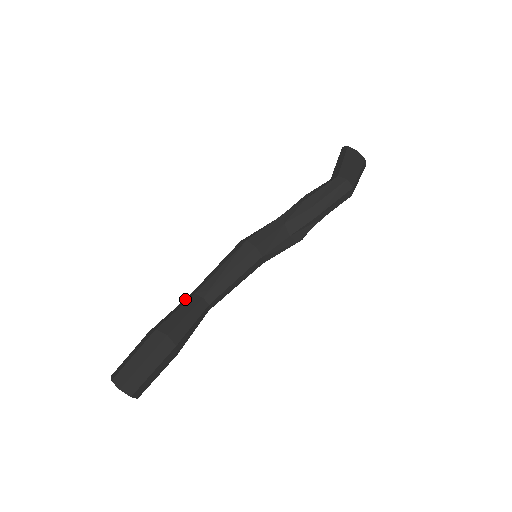
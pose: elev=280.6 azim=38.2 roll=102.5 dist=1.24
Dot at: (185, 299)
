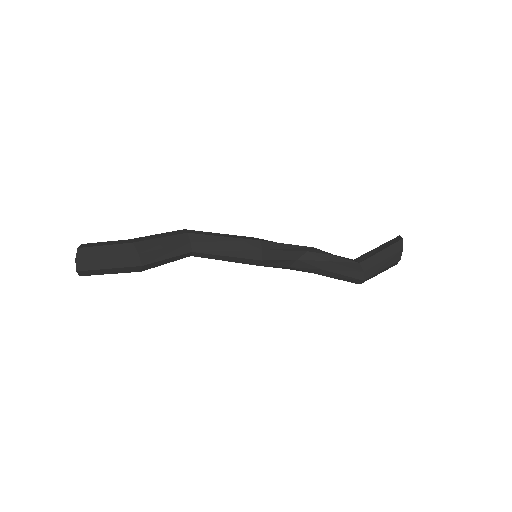
Dot at: (181, 235)
